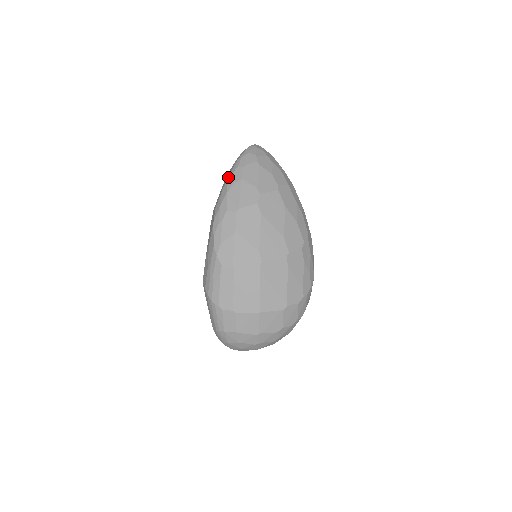
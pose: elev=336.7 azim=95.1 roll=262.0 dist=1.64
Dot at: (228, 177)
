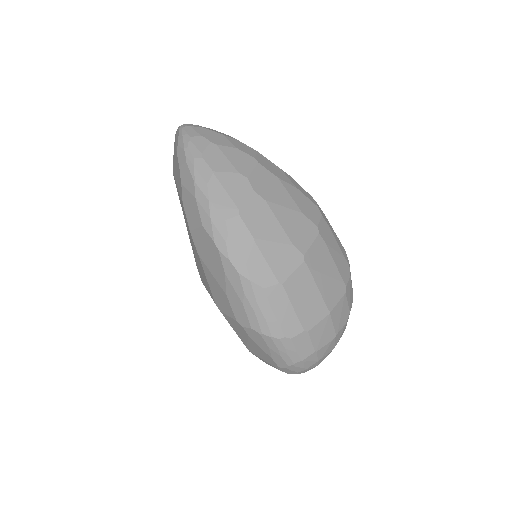
Dot at: (191, 179)
